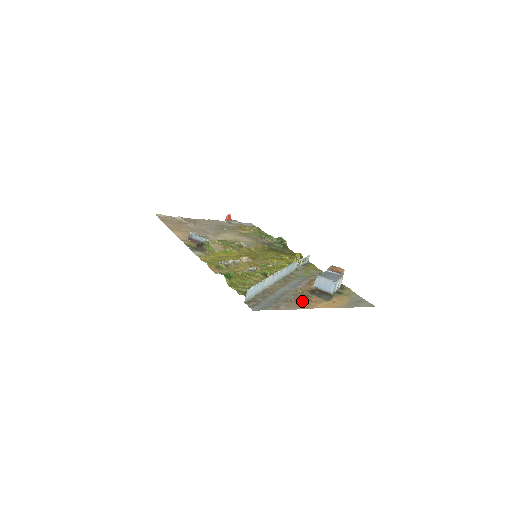
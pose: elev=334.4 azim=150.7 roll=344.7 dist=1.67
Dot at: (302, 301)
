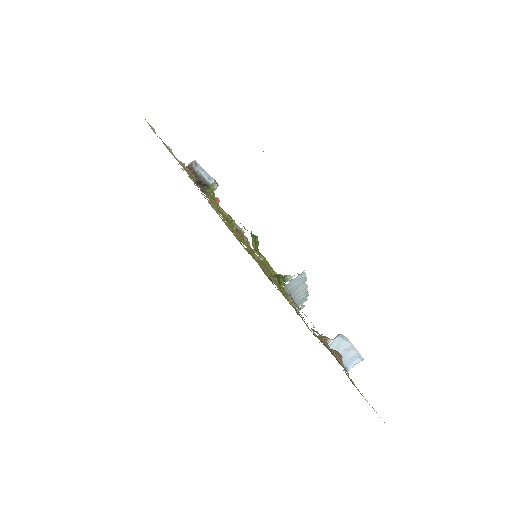
Dot at: occluded
